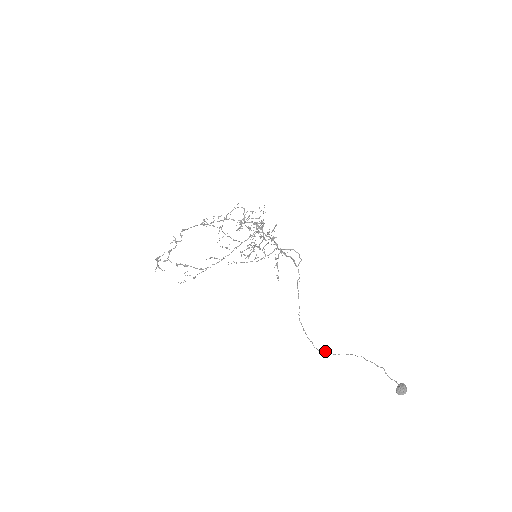
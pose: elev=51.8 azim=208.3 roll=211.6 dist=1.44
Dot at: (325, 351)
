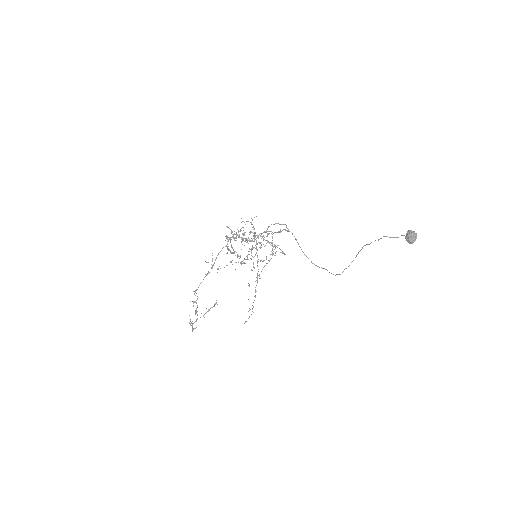
Dot at: occluded
